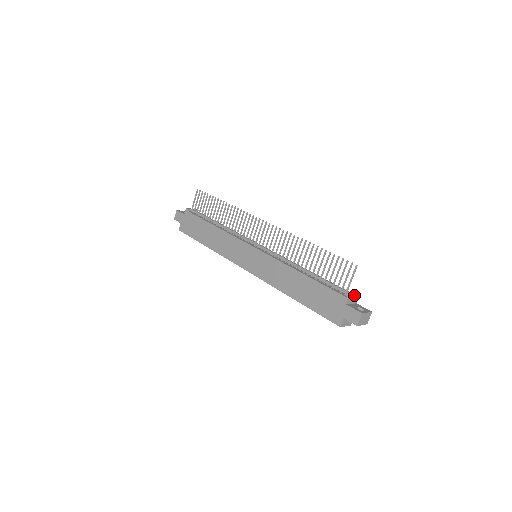
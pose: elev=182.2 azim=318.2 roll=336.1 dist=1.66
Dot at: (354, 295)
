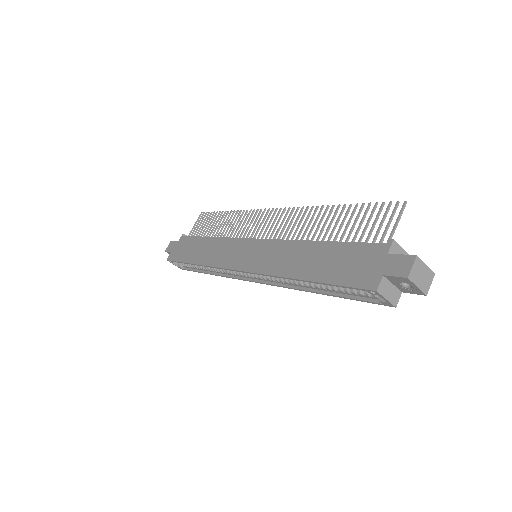
Dot at: (401, 247)
